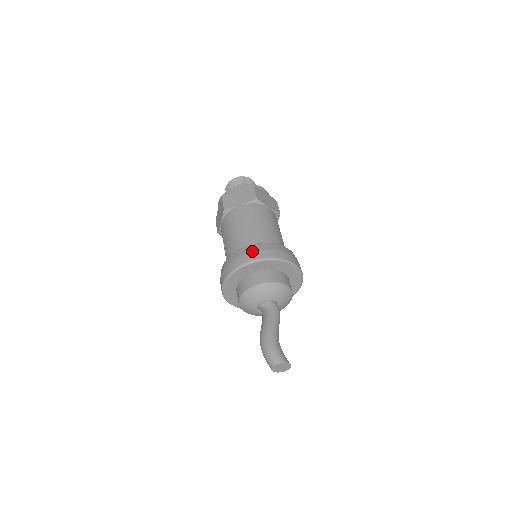
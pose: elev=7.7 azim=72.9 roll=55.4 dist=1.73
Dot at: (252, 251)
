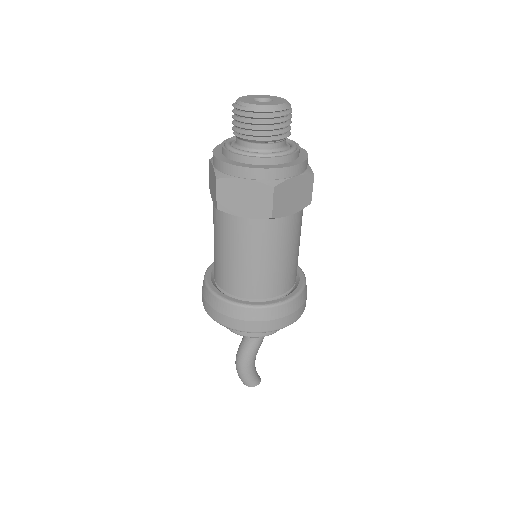
Dot at: (241, 319)
